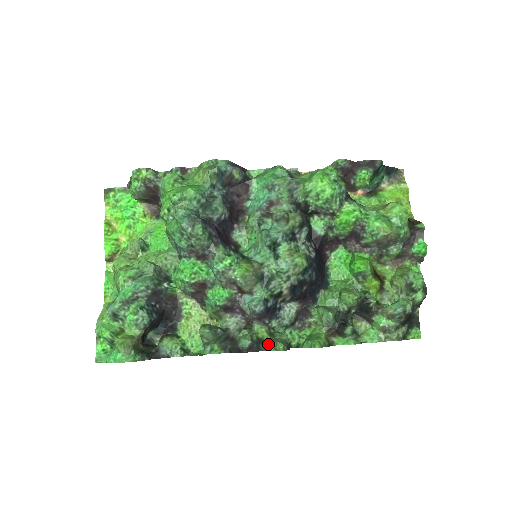
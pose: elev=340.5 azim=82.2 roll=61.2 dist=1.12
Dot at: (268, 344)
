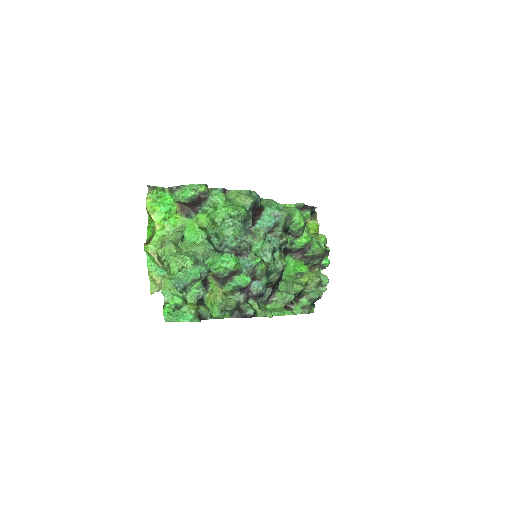
Dot at: (259, 313)
